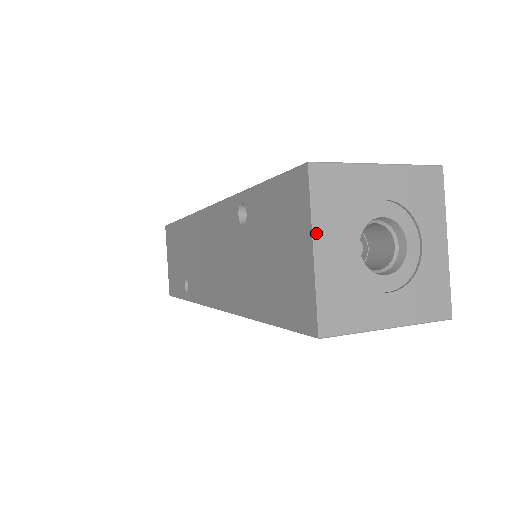
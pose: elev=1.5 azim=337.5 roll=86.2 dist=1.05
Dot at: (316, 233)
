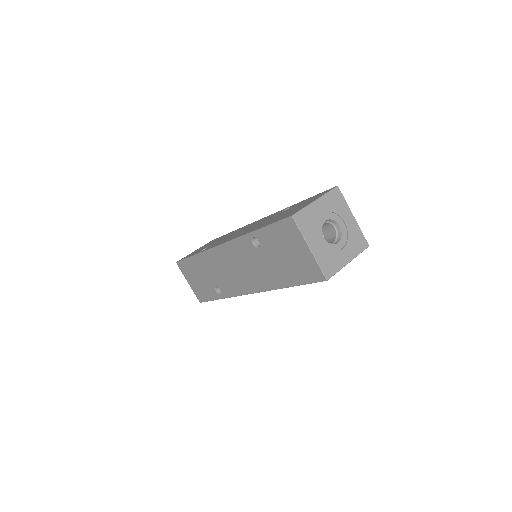
Dot at: (307, 242)
